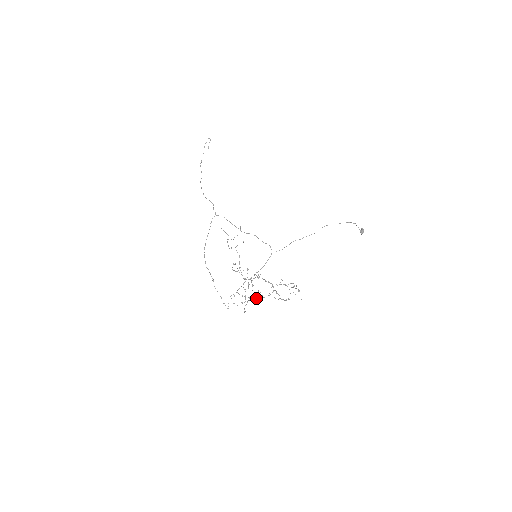
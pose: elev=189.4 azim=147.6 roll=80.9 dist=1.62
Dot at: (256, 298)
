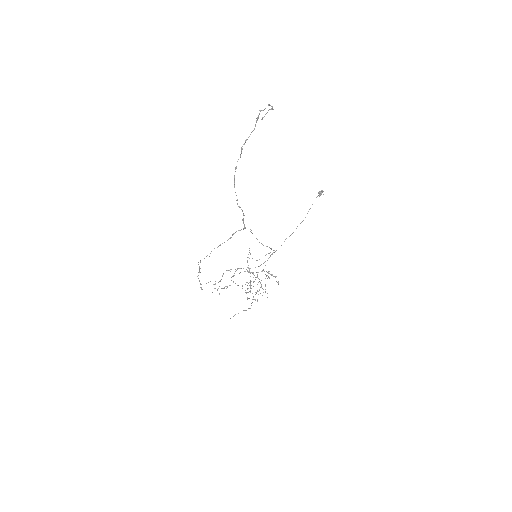
Dot at: occluded
